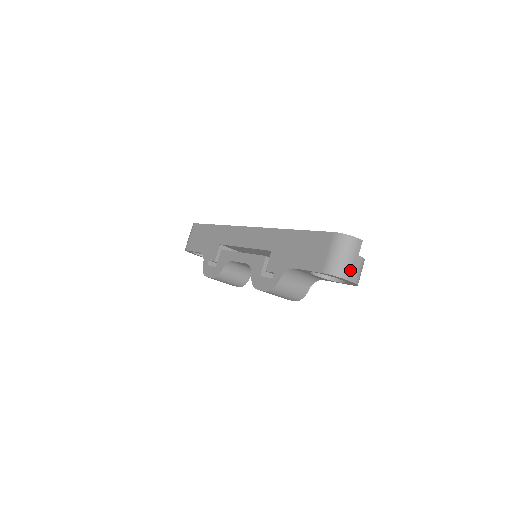
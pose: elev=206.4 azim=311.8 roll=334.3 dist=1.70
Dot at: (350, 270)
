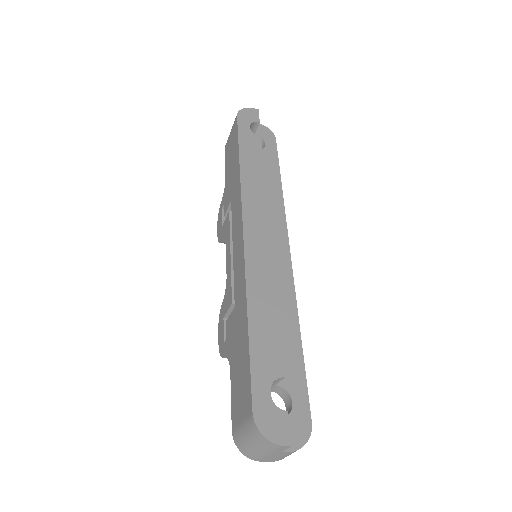
Dot at: (263, 457)
